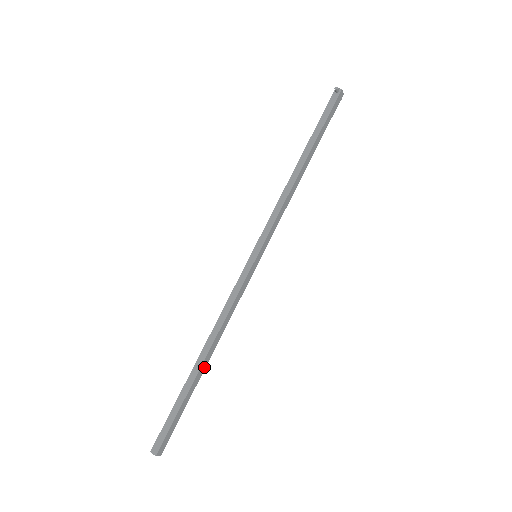
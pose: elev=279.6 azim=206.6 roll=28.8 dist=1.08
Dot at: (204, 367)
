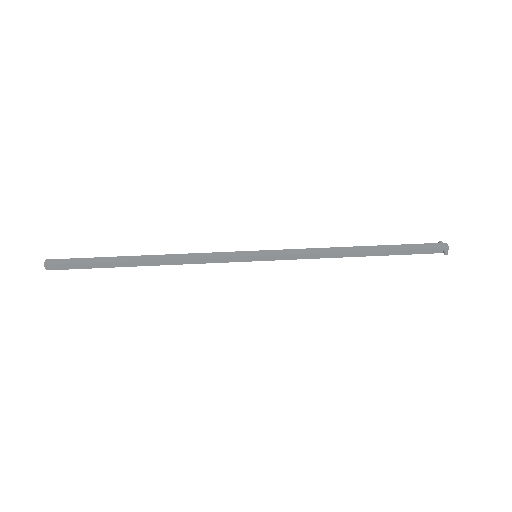
Dot at: (137, 260)
